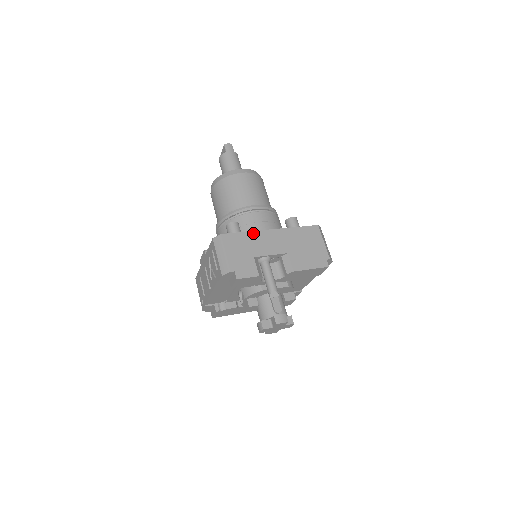
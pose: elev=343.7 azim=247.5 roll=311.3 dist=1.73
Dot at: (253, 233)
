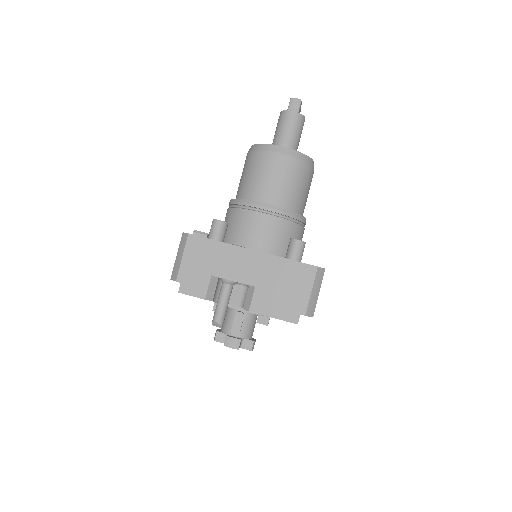
Dot at: (227, 246)
